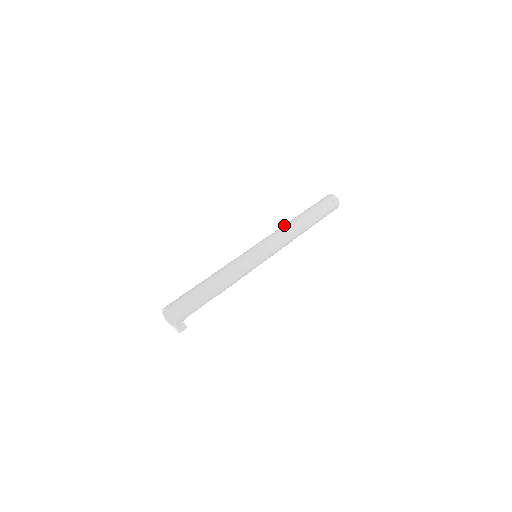
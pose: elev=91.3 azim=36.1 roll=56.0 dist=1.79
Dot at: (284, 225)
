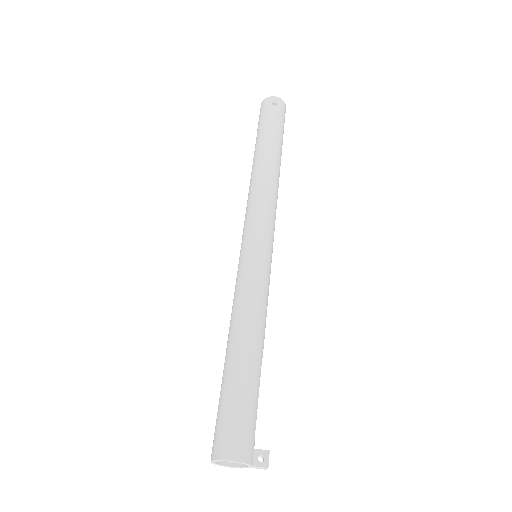
Dot at: occluded
